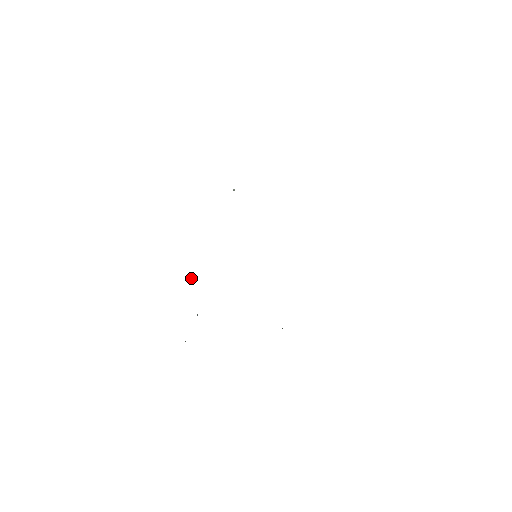
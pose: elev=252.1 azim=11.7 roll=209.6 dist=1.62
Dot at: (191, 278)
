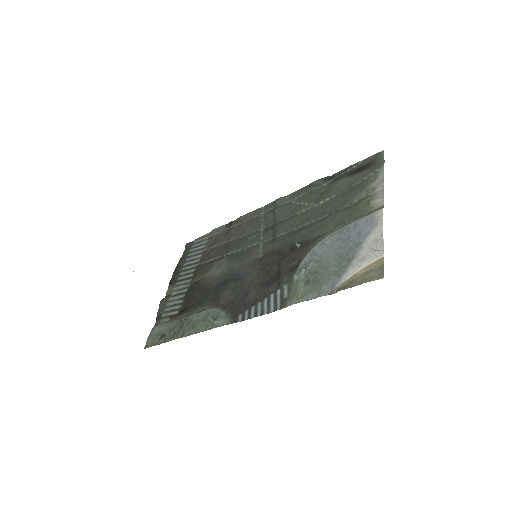
Dot at: (212, 322)
